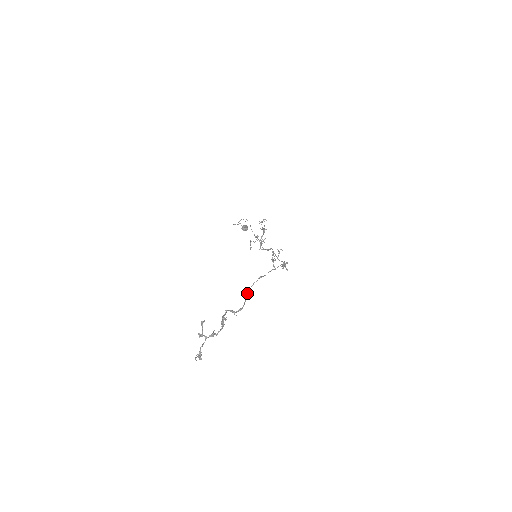
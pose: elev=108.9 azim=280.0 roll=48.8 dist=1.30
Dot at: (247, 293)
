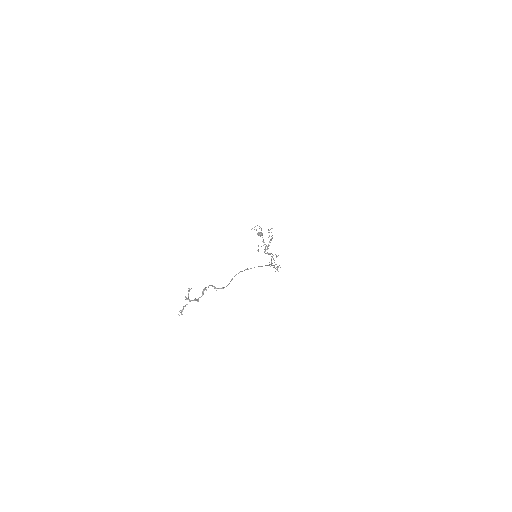
Dot at: (232, 278)
